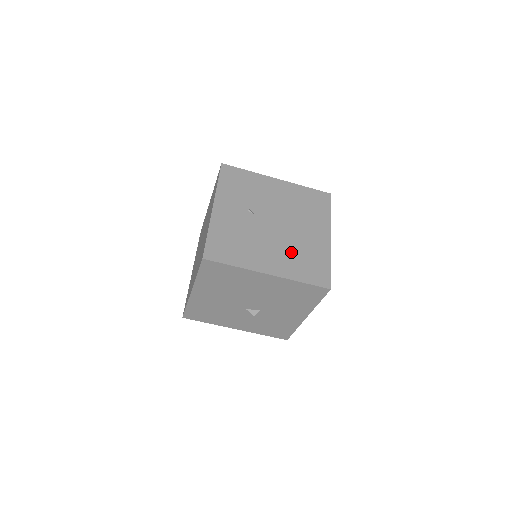
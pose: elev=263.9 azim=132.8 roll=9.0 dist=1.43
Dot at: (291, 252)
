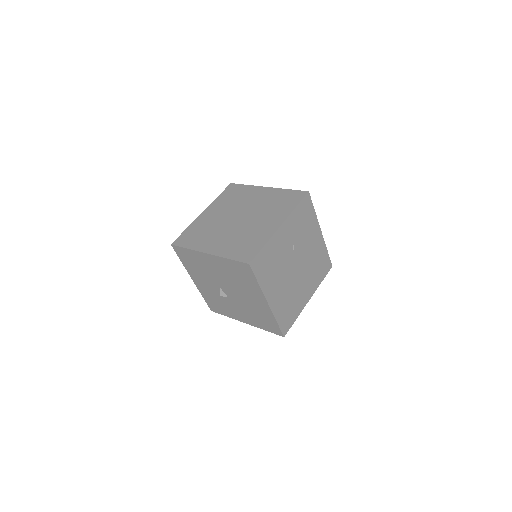
Dot at: (288, 295)
